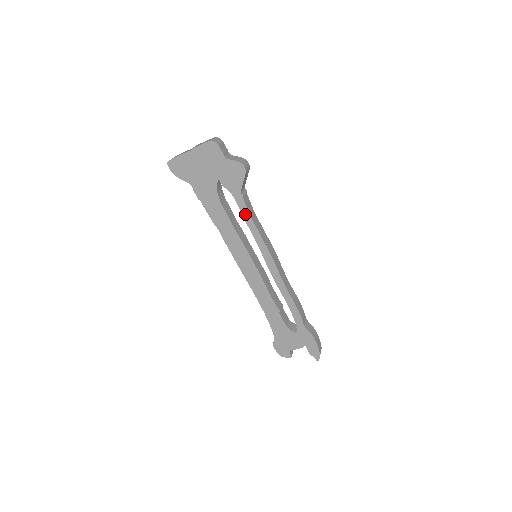
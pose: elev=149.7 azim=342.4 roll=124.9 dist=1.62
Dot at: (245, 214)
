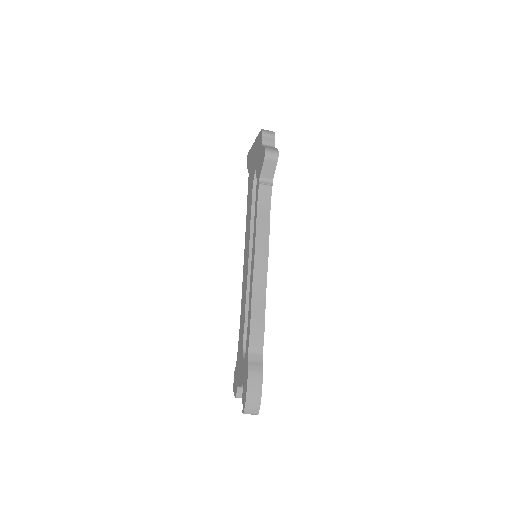
Dot at: (256, 203)
